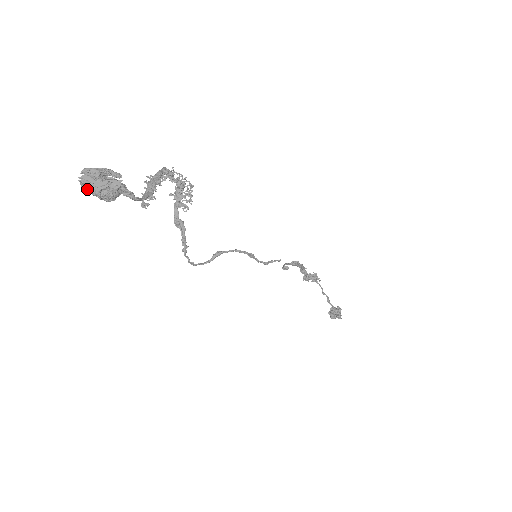
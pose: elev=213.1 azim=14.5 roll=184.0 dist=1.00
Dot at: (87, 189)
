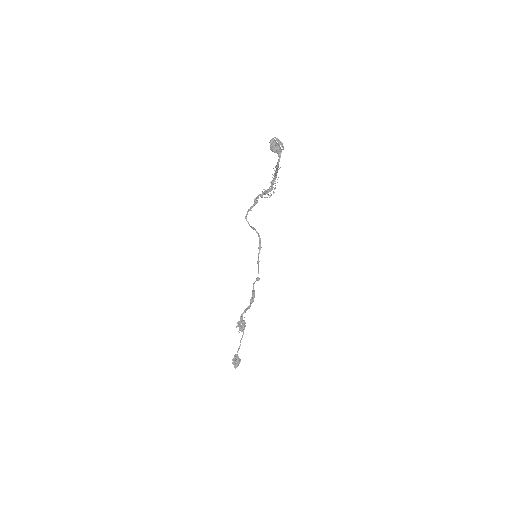
Dot at: (271, 142)
